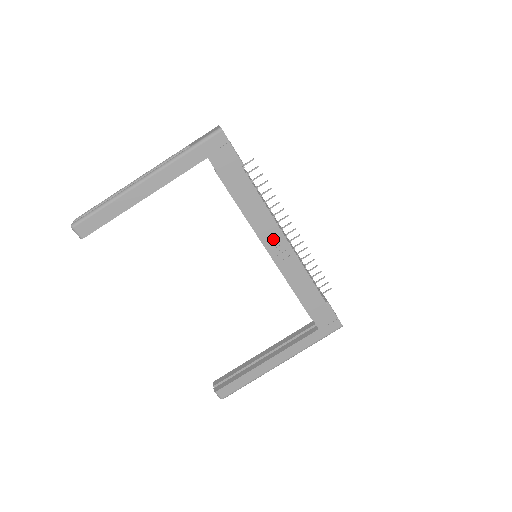
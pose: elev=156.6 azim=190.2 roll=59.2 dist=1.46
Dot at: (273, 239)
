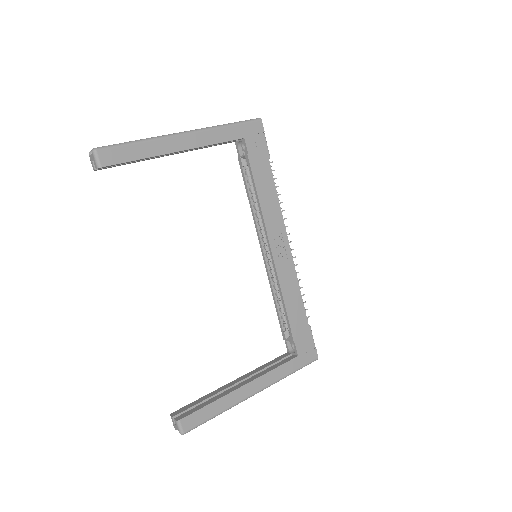
Dot at: (278, 239)
